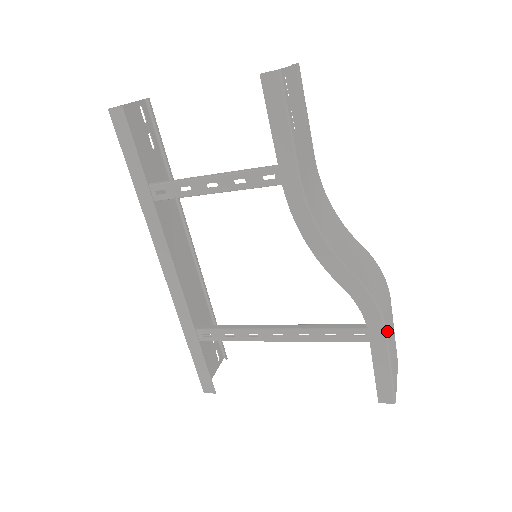
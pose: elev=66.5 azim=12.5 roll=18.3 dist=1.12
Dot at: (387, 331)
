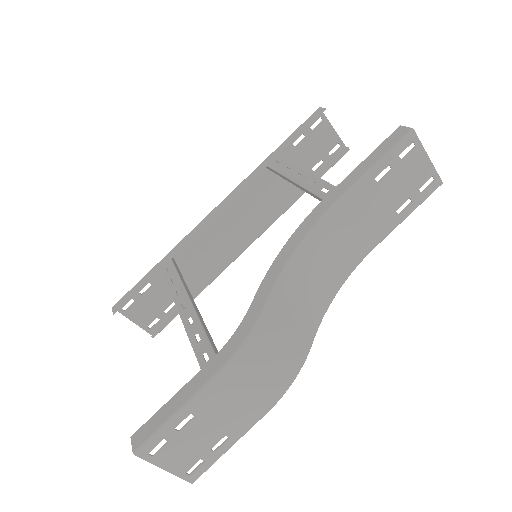
Dot at: (221, 377)
